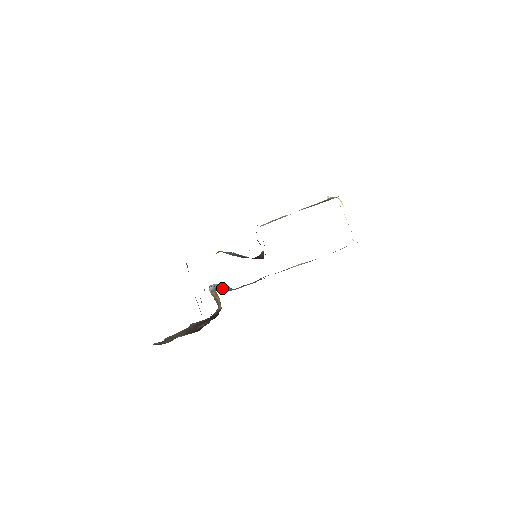
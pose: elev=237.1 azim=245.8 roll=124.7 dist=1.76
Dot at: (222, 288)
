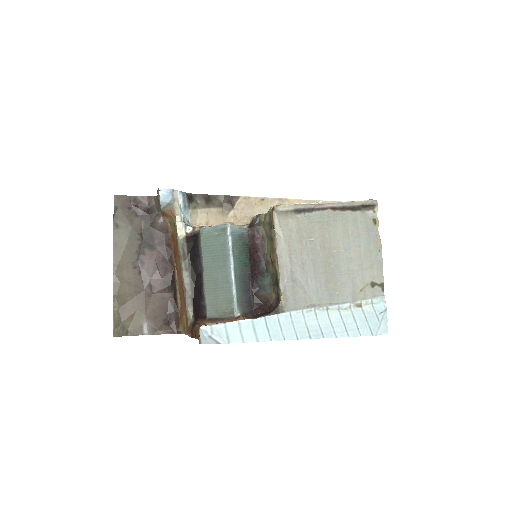
Dot at: (183, 218)
